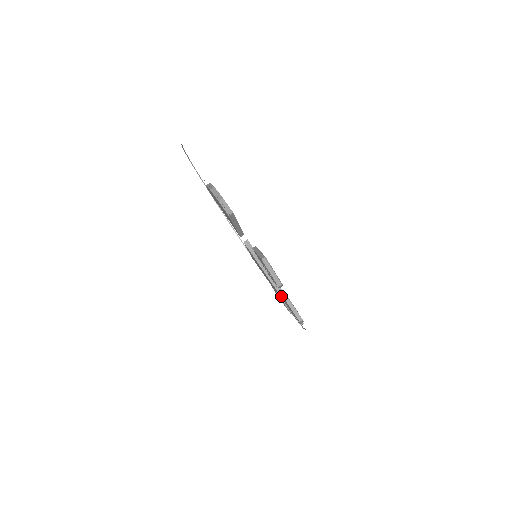
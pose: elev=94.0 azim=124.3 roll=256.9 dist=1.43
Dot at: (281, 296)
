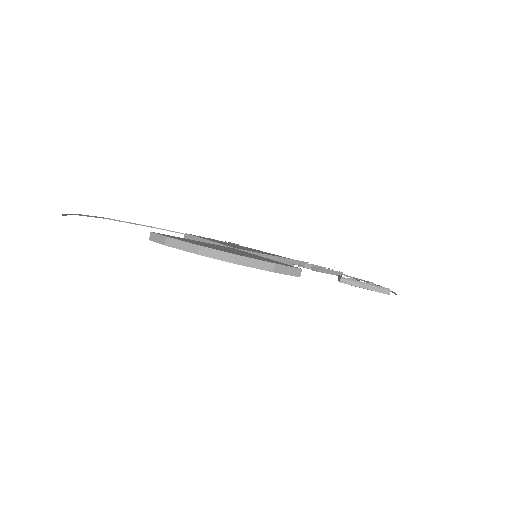
Dot at: occluded
